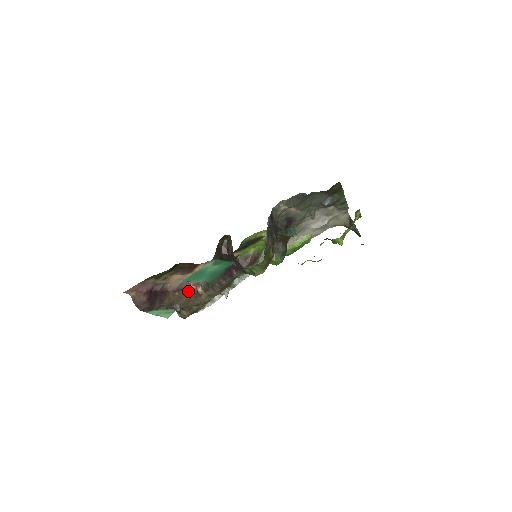
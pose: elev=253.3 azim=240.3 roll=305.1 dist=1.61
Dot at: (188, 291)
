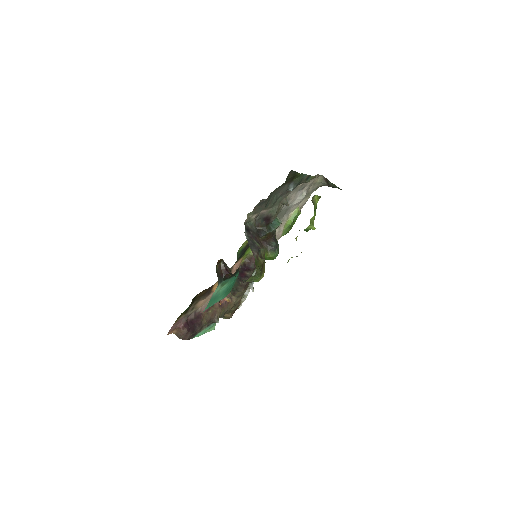
Dot at: (218, 303)
